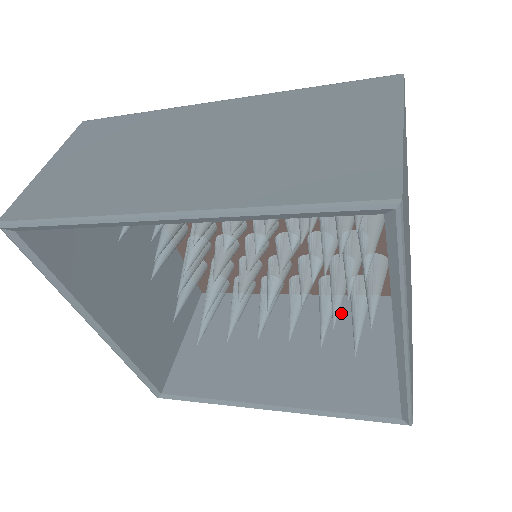
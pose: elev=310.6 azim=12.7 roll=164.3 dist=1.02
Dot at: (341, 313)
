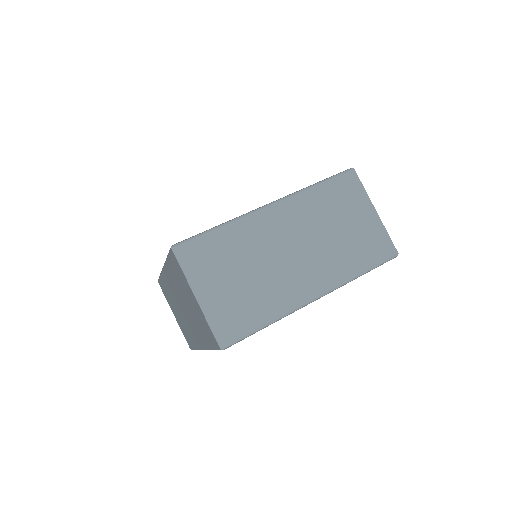
Dot at: occluded
